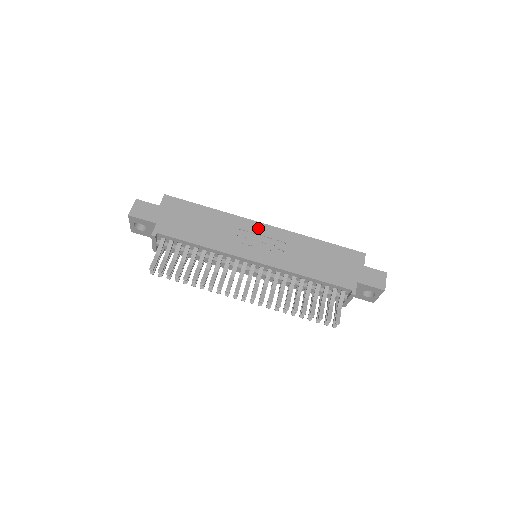
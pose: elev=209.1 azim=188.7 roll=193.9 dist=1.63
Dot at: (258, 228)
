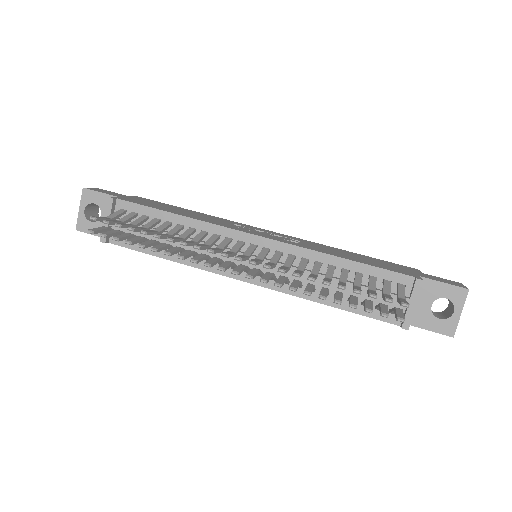
Dot at: (260, 229)
